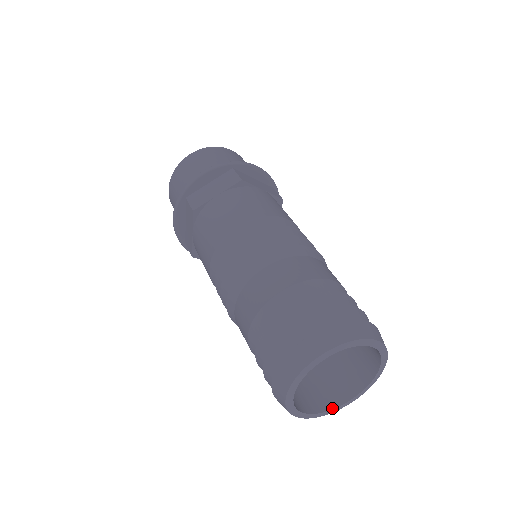
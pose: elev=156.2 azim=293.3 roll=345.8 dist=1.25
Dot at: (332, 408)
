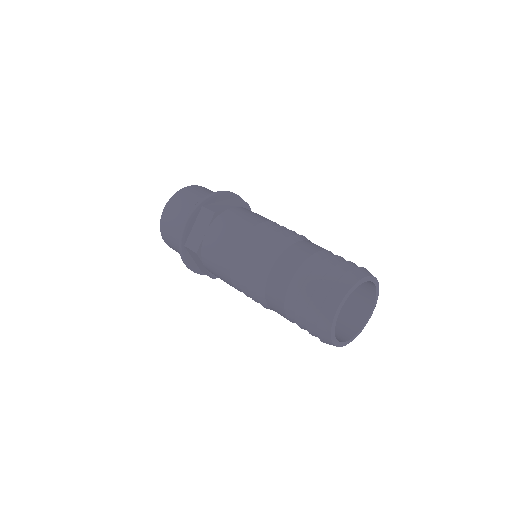
Dot at: (342, 342)
